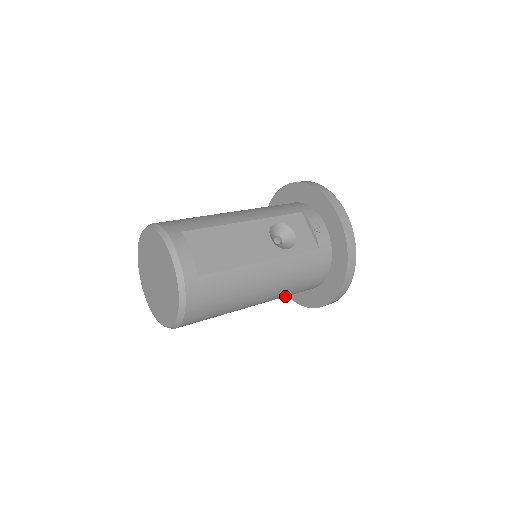
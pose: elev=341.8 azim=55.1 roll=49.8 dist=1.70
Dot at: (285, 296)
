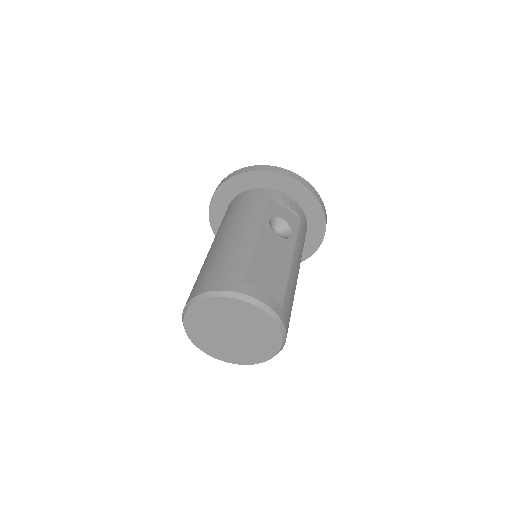
Dot at: occluded
